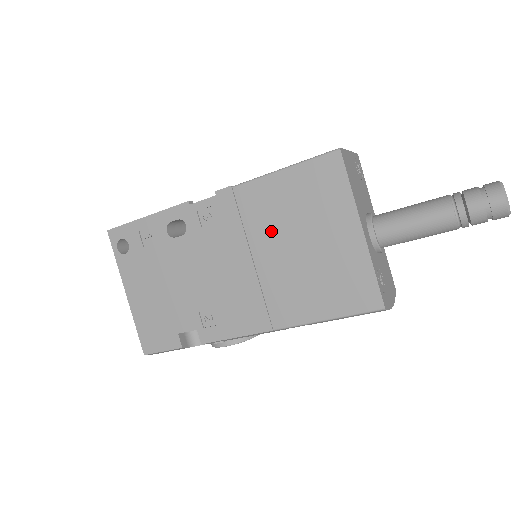
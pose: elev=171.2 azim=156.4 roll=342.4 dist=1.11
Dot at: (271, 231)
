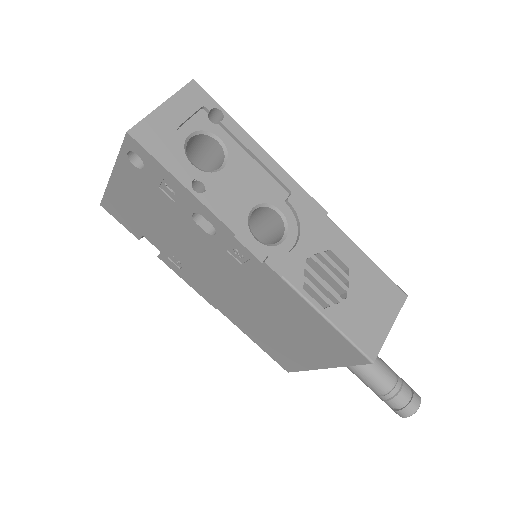
Dot at: (274, 310)
